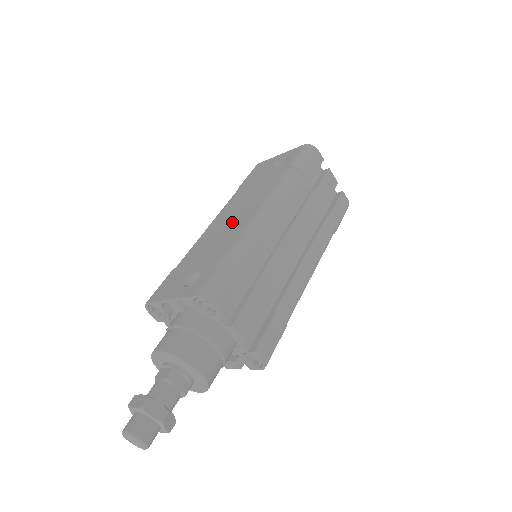
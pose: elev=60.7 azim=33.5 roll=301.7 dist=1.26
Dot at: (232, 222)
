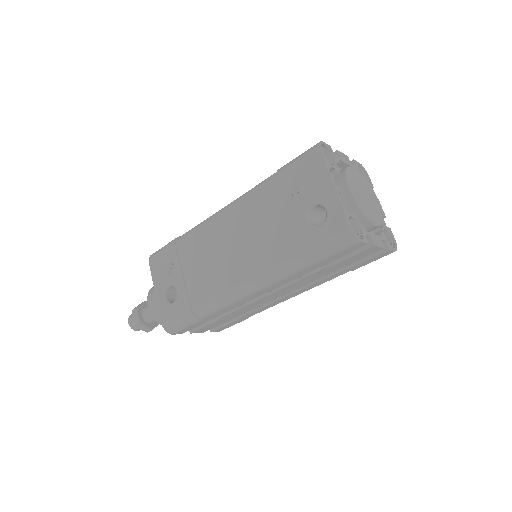
Dot at: (224, 259)
